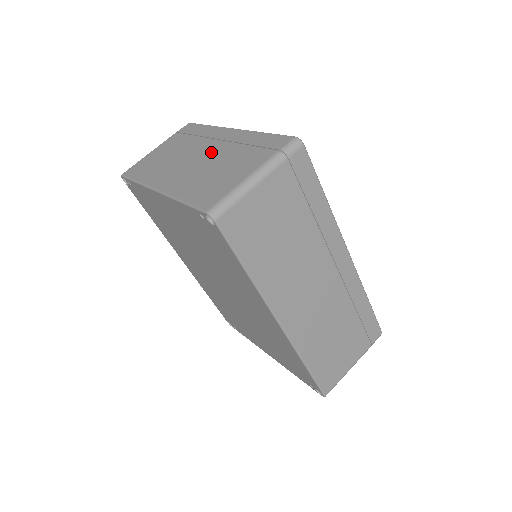
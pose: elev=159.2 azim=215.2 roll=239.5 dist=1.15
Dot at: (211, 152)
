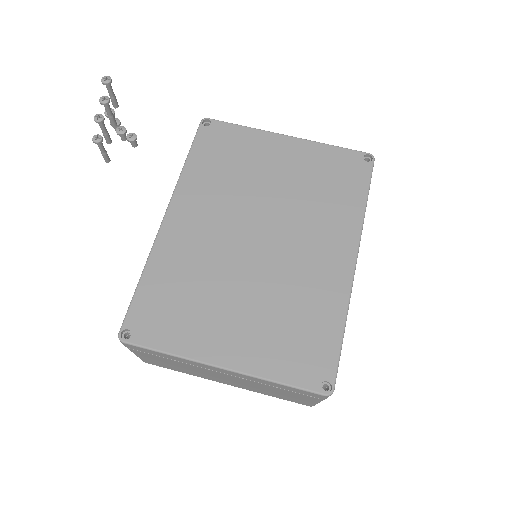
Dot at: (236, 380)
